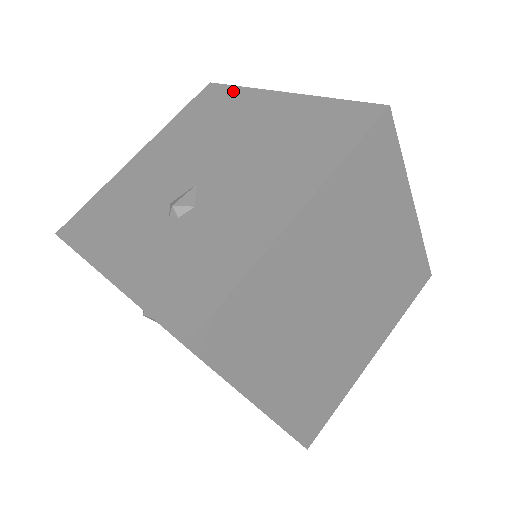
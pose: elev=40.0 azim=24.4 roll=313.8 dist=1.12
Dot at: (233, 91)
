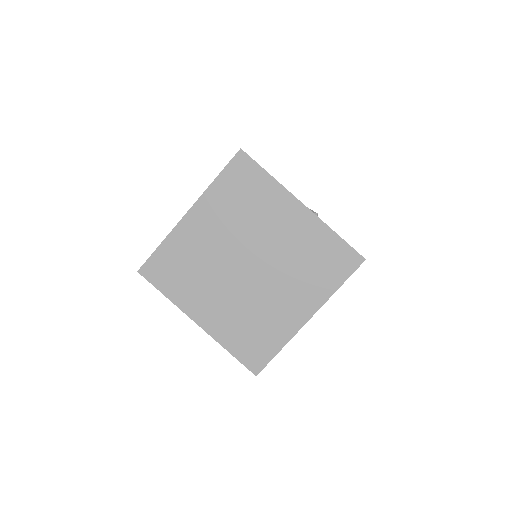
Dot at: occluded
